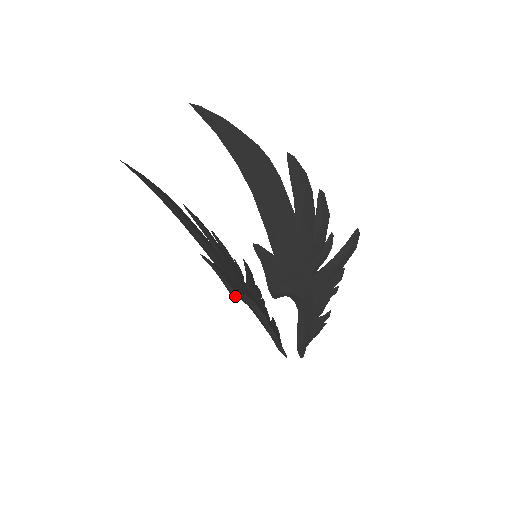
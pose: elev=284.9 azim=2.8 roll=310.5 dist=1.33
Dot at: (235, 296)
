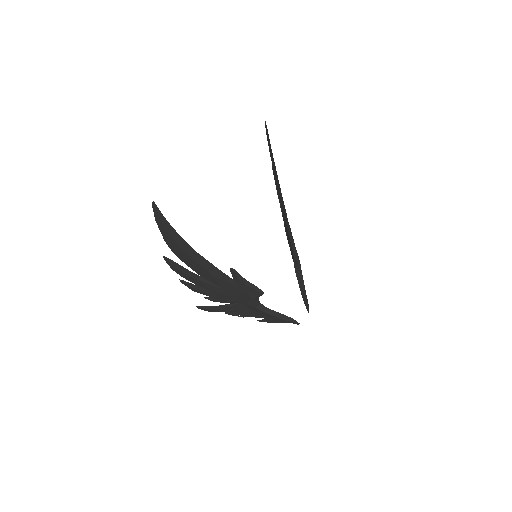
Dot at: (262, 291)
